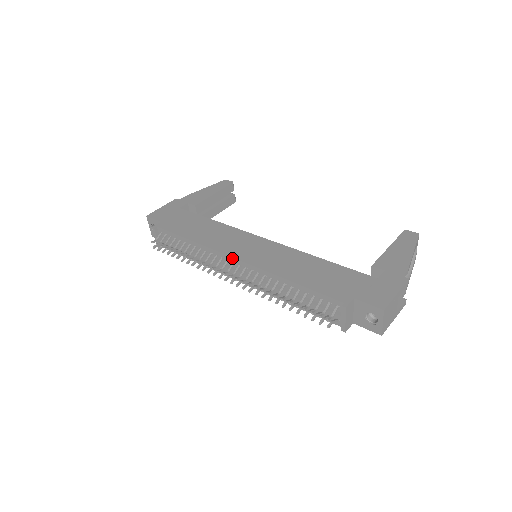
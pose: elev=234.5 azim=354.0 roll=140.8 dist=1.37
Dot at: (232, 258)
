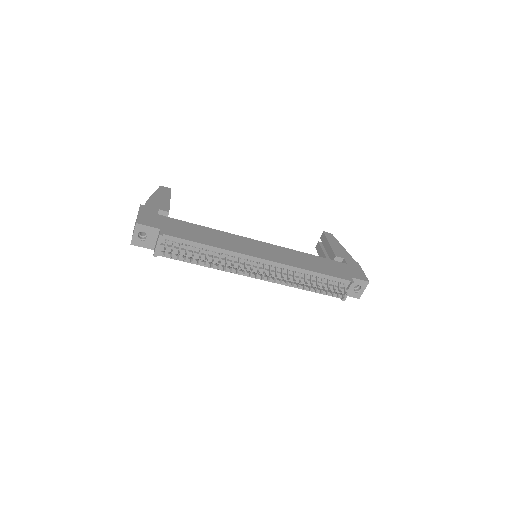
Dot at: (259, 259)
